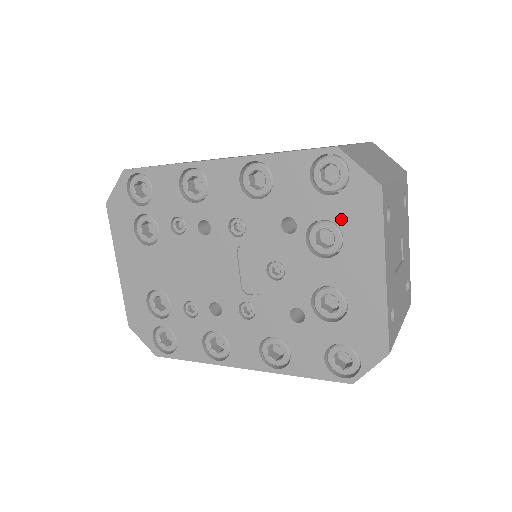
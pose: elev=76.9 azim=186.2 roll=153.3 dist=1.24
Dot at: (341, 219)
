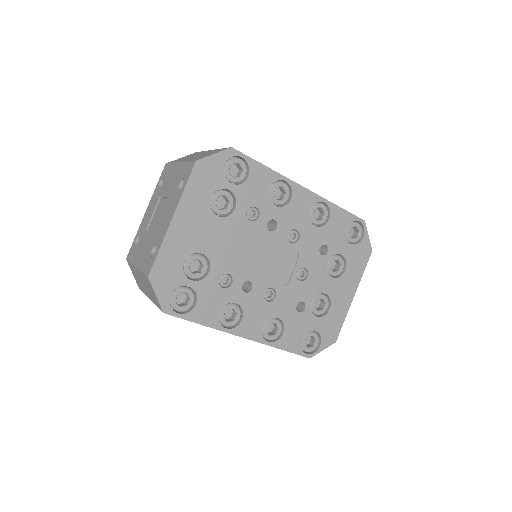
Dot at: (349, 259)
